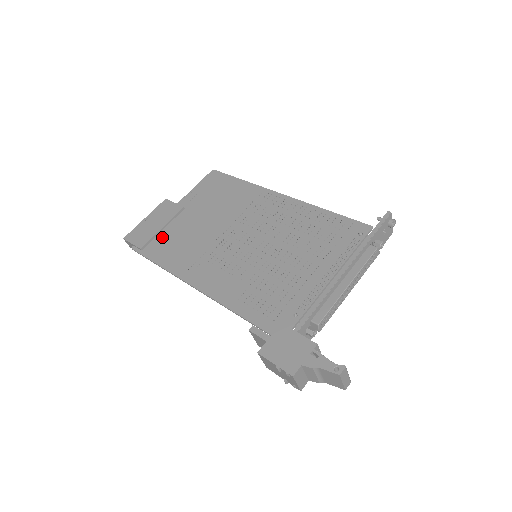
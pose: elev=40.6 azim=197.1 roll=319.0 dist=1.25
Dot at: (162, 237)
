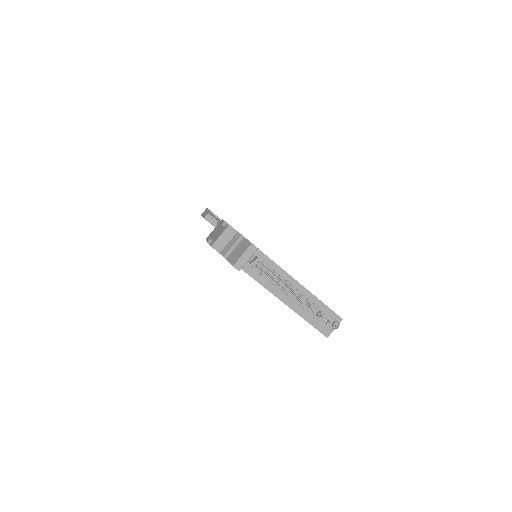
Dot at: occluded
